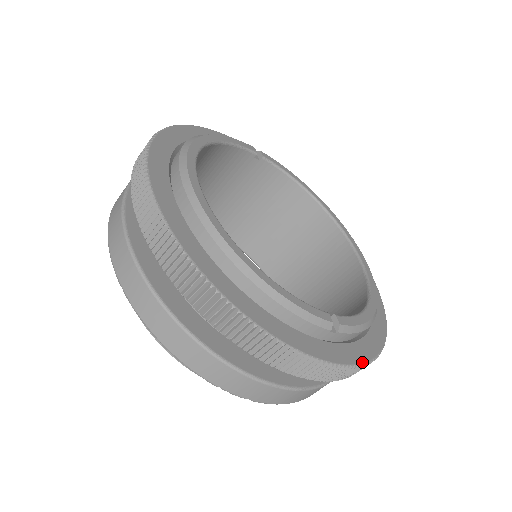
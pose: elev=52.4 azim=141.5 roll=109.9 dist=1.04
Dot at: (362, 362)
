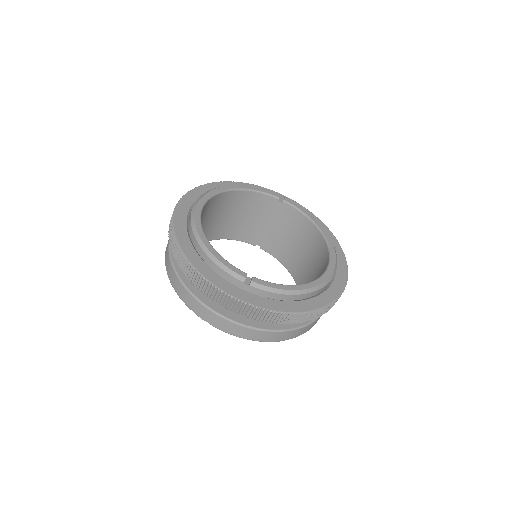
Dot at: (265, 308)
